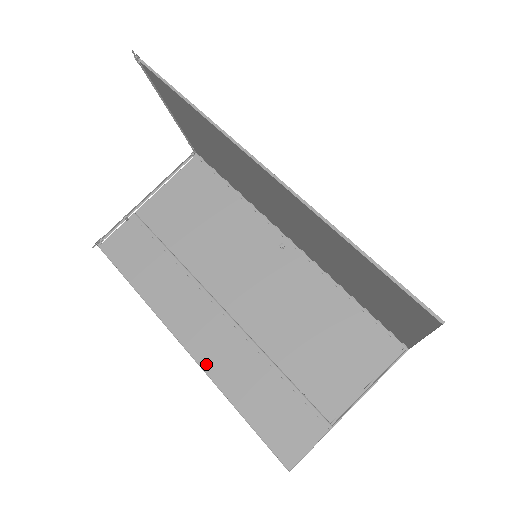
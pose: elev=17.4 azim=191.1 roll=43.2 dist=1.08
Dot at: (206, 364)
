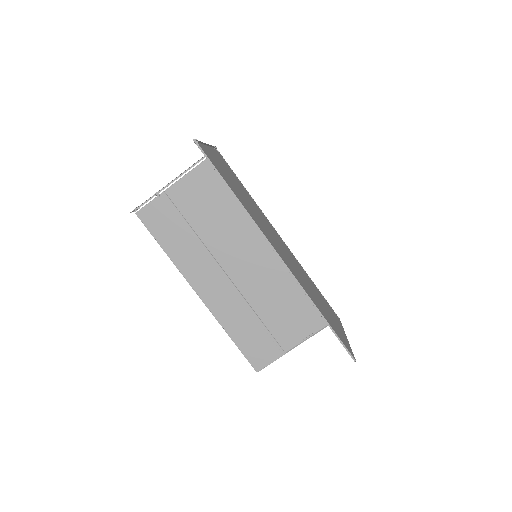
Dot at: (213, 309)
